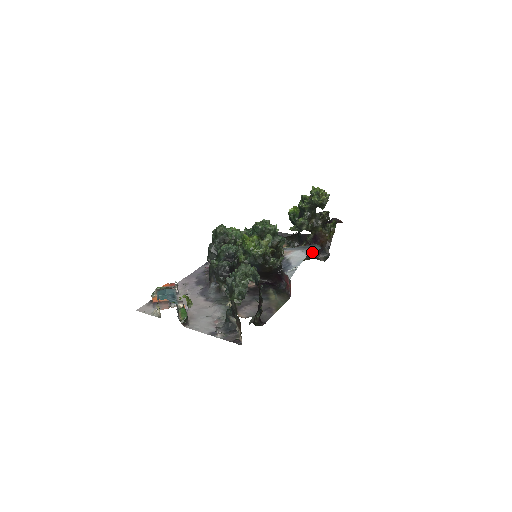
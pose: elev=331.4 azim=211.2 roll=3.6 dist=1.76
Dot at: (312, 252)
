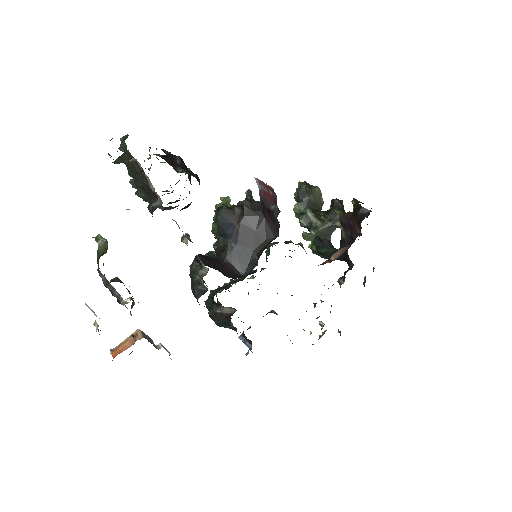
Dot at: occluded
